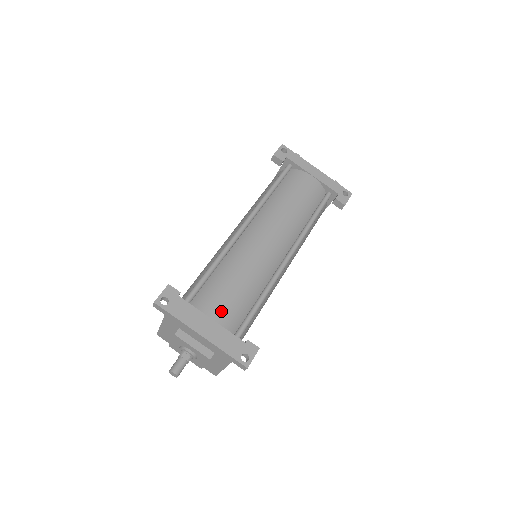
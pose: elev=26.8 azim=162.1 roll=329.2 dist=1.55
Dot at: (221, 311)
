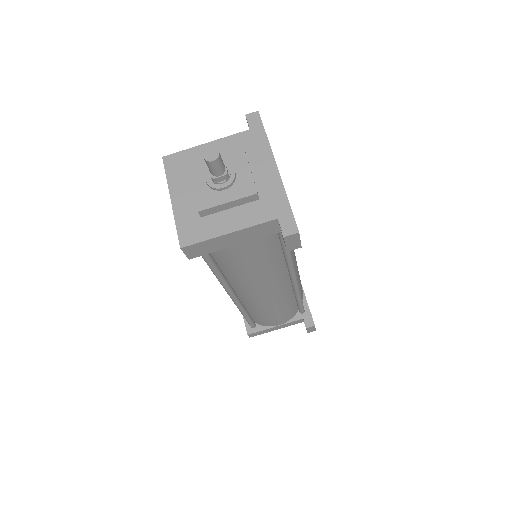
Dot at: occluded
